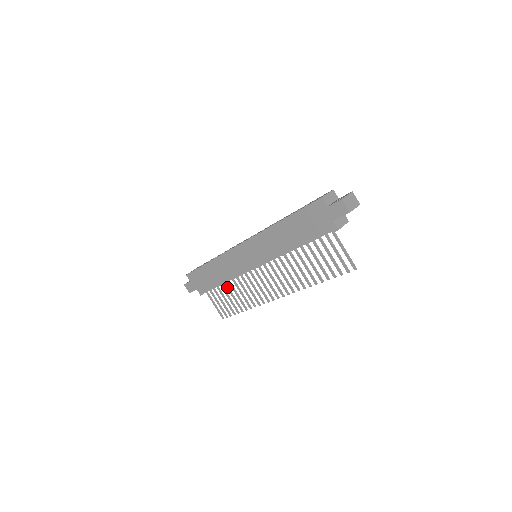
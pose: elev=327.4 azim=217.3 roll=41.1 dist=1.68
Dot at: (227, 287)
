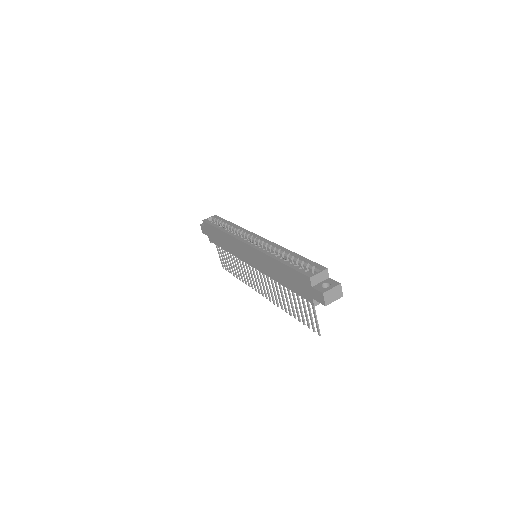
Dot at: (230, 255)
